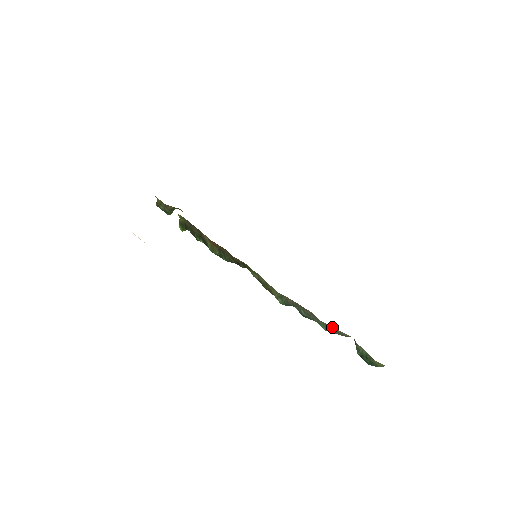
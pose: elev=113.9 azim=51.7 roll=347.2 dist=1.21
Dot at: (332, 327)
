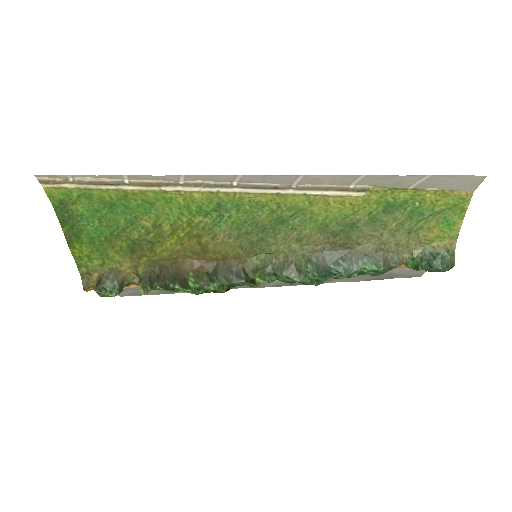
Dot at: (380, 252)
